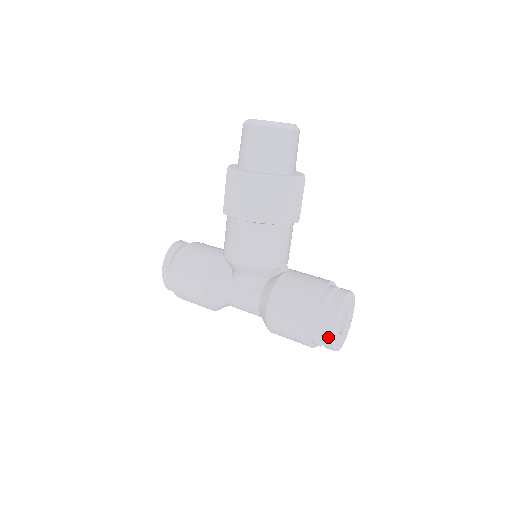
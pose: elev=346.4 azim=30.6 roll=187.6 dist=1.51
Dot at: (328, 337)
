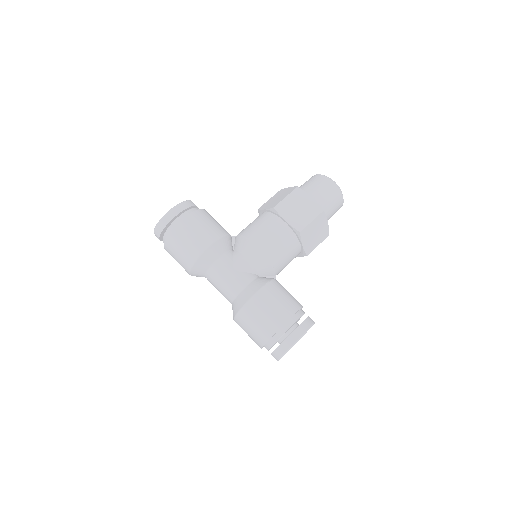
Dot at: (290, 340)
